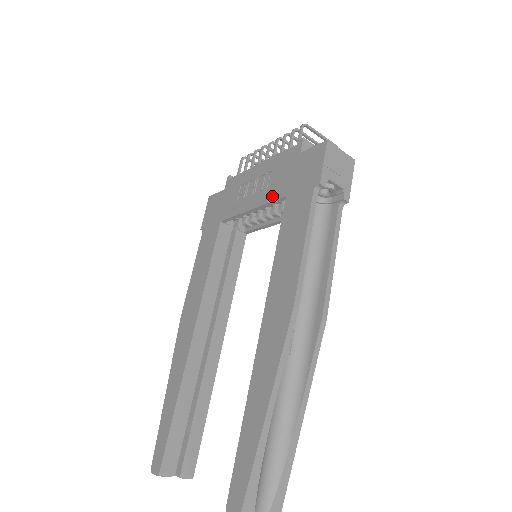
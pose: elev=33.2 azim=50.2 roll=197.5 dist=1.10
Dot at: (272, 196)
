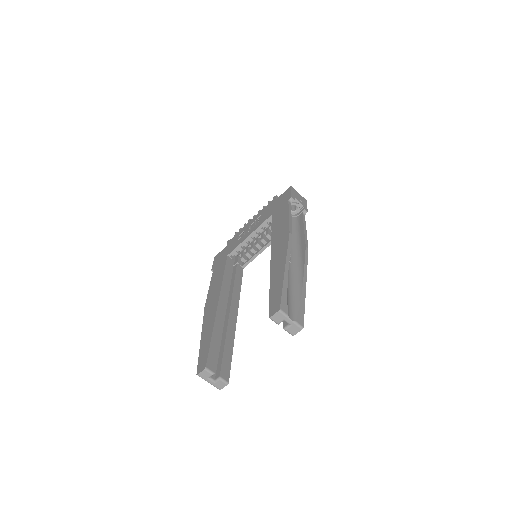
Dot at: (263, 221)
